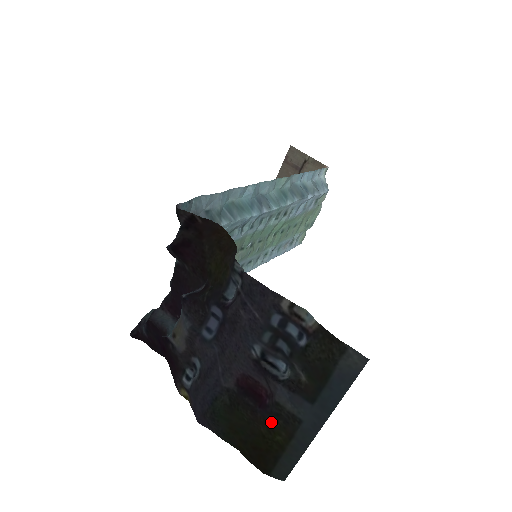
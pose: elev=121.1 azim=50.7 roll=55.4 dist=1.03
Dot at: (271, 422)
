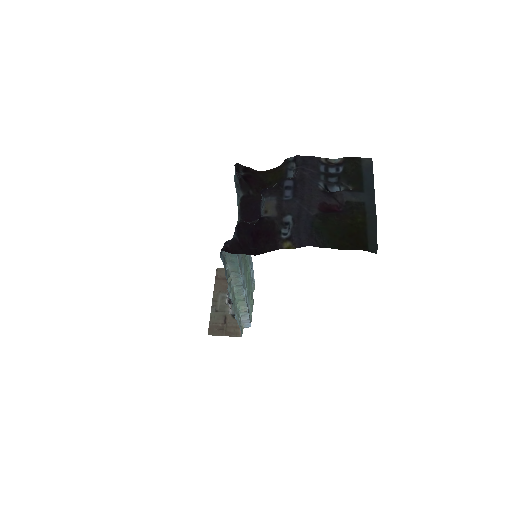
Dot at: (350, 214)
